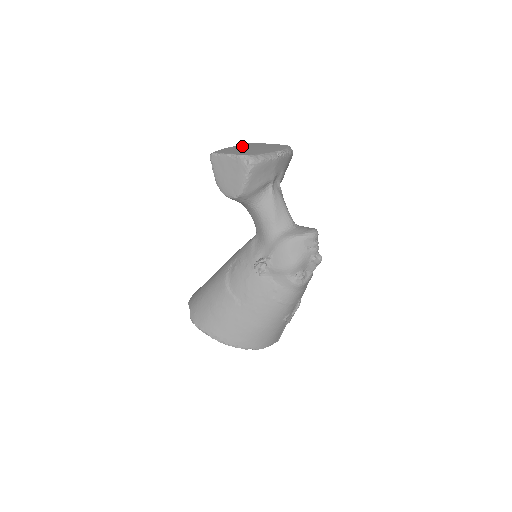
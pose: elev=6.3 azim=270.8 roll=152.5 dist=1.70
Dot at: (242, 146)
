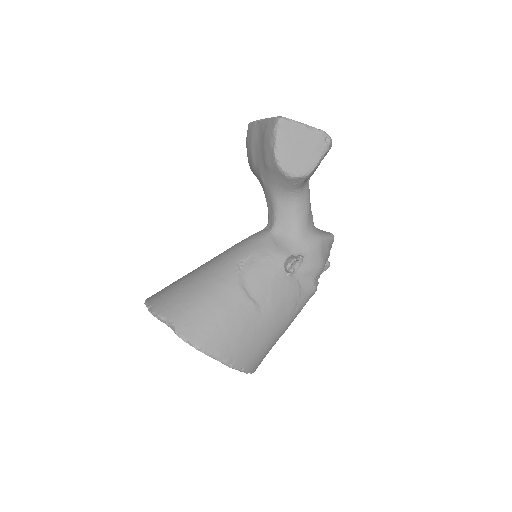
Dot at: occluded
